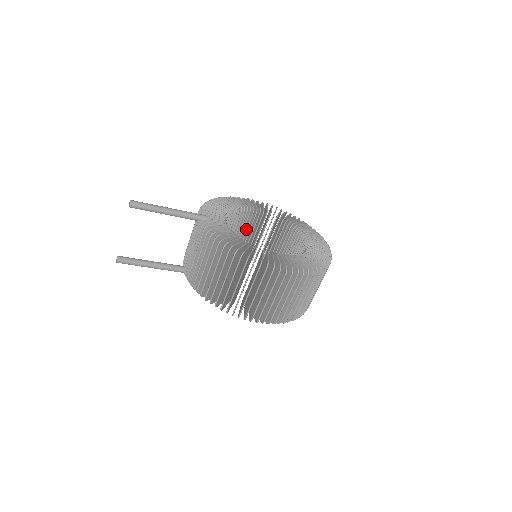
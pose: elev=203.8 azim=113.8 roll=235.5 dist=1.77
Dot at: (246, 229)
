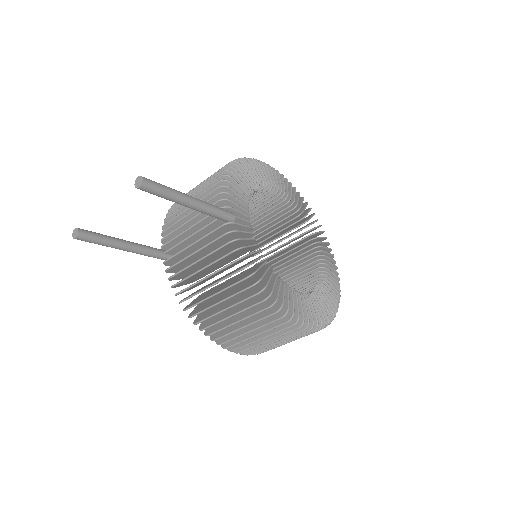
Dot at: occluded
